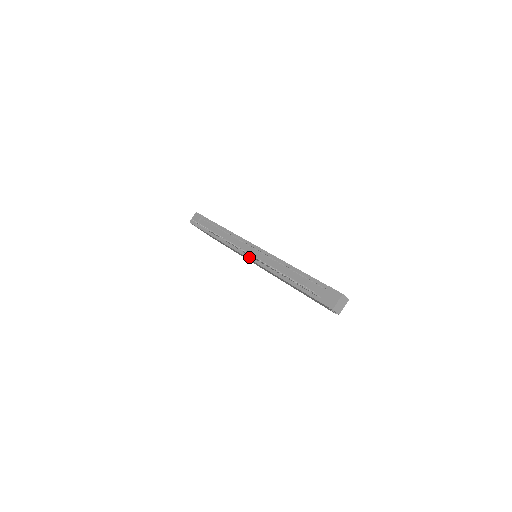
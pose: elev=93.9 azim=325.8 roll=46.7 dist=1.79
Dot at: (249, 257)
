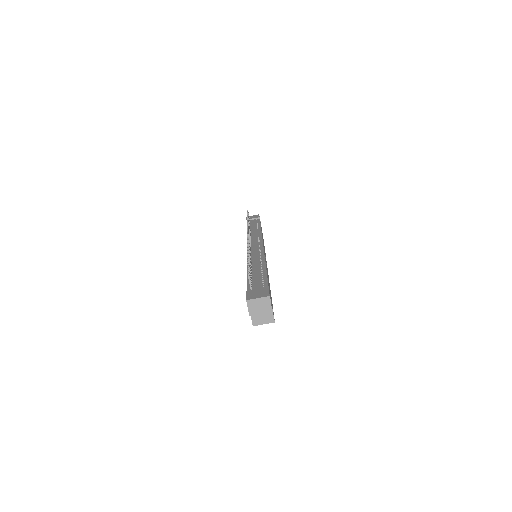
Dot at: occluded
